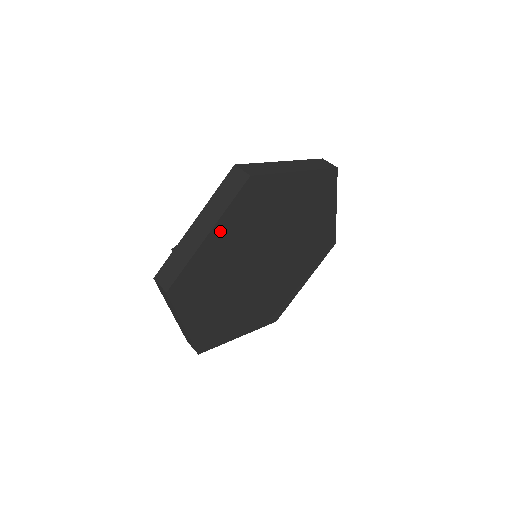
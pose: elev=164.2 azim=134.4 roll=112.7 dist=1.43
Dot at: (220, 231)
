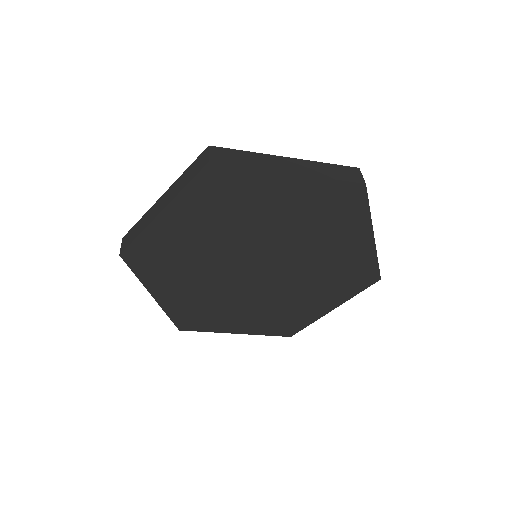
Dot at: (178, 213)
